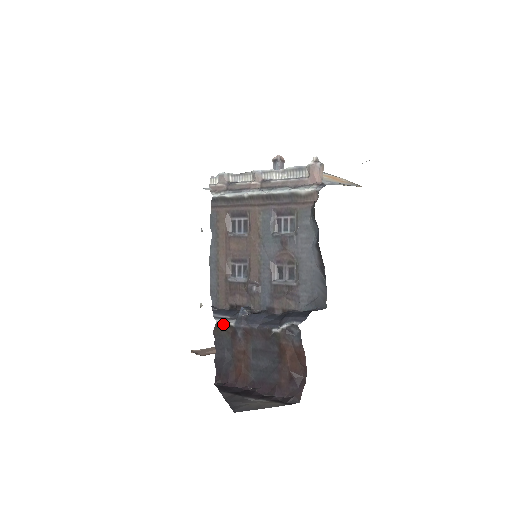
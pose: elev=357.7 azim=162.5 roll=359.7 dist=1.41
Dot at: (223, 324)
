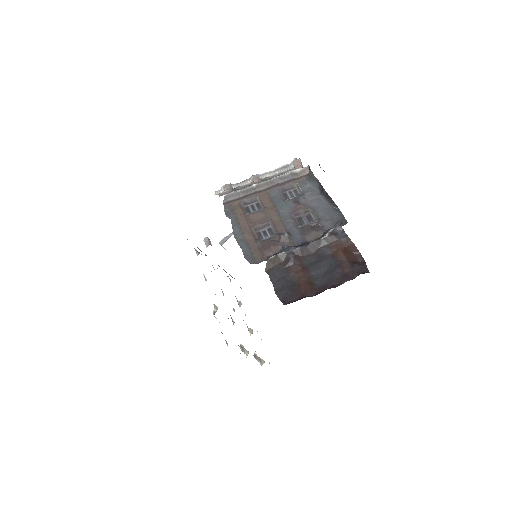
Dot at: (274, 257)
